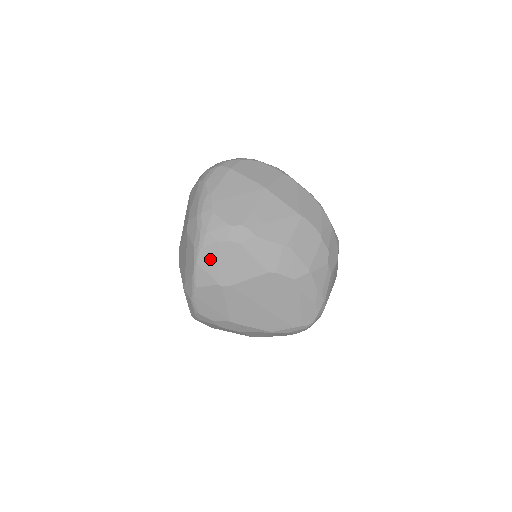
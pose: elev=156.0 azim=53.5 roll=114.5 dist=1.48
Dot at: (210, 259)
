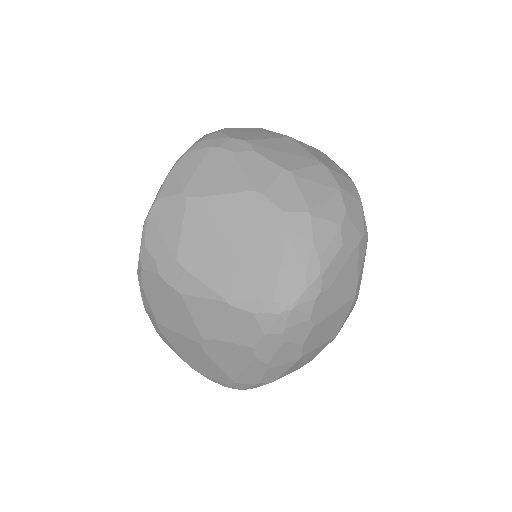
Dot at: (190, 164)
